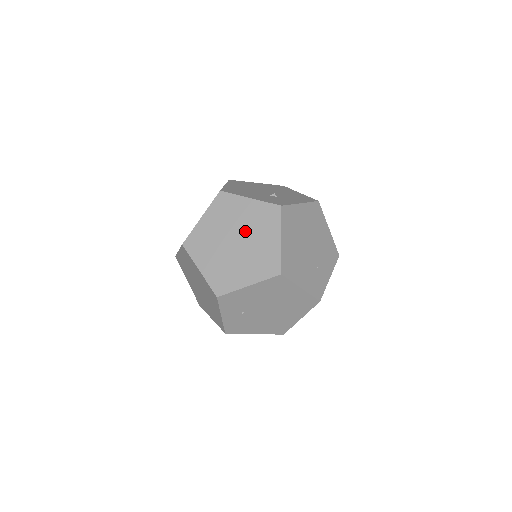
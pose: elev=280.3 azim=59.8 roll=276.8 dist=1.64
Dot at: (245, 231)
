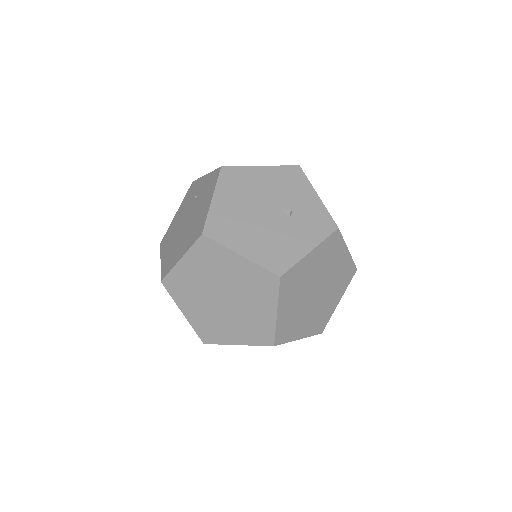
Dot at: (320, 277)
